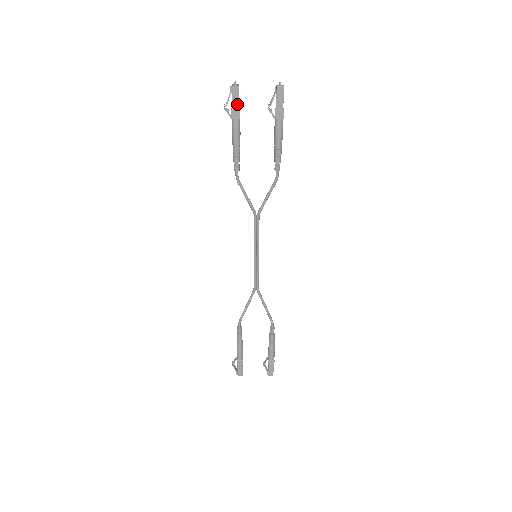
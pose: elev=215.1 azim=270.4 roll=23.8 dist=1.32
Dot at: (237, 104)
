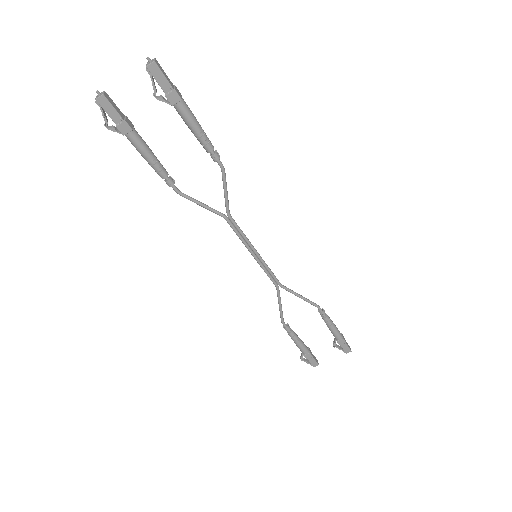
Dot at: (117, 116)
